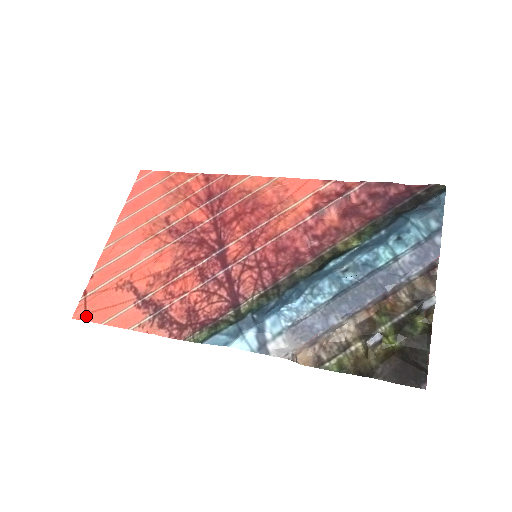
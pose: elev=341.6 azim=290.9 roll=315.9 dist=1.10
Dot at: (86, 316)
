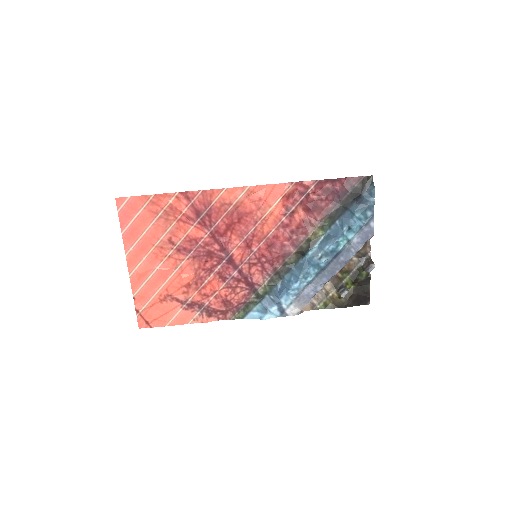
Dot at: (149, 325)
